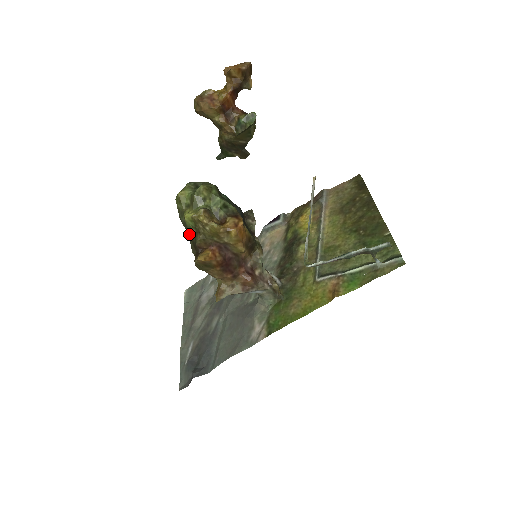
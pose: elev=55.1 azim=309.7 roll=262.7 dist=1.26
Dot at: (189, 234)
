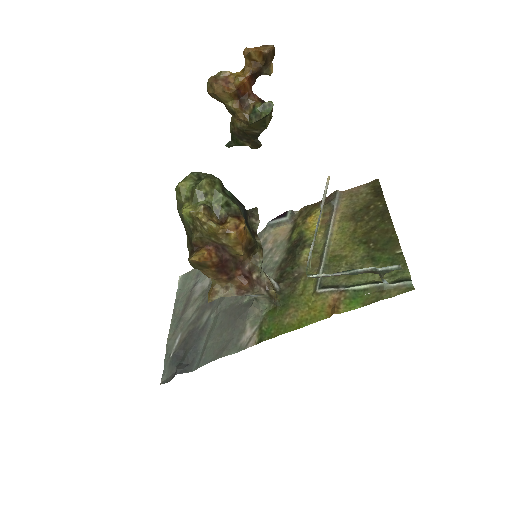
Dot at: (186, 229)
